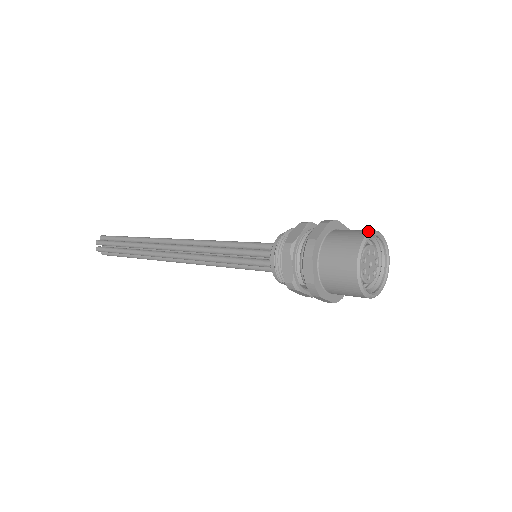
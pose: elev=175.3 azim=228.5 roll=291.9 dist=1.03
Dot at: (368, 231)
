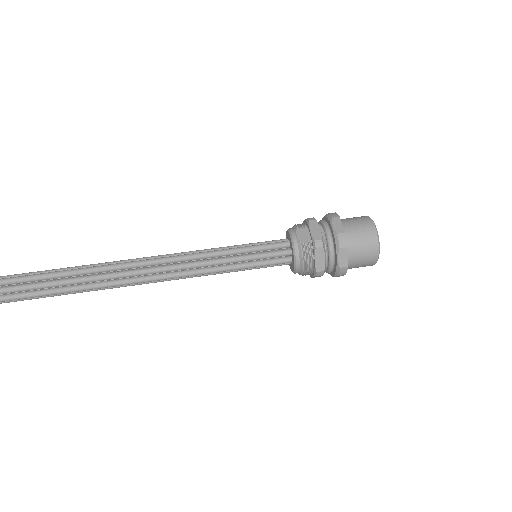
Dot at: (377, 240)
